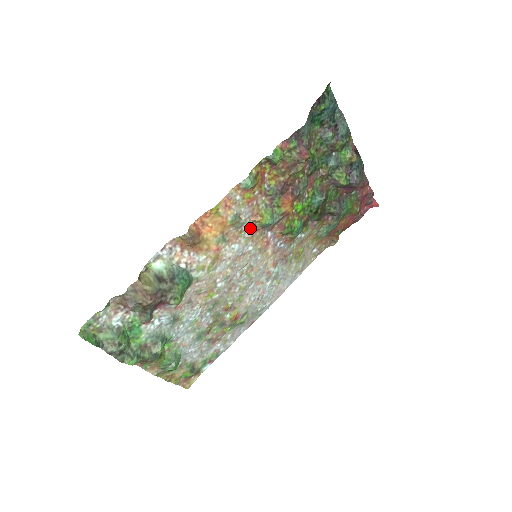
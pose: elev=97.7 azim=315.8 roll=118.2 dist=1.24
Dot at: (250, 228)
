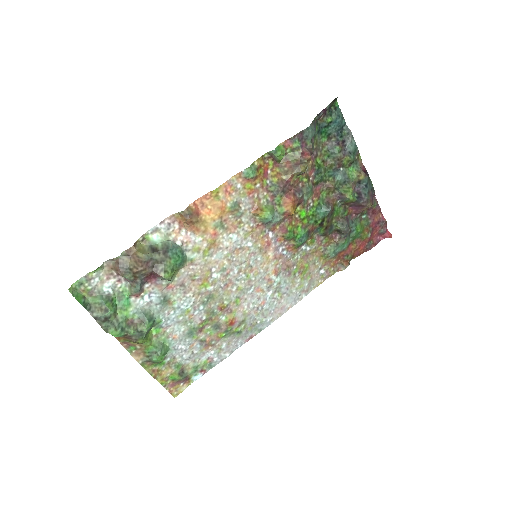
Dot at: (250, 221)
